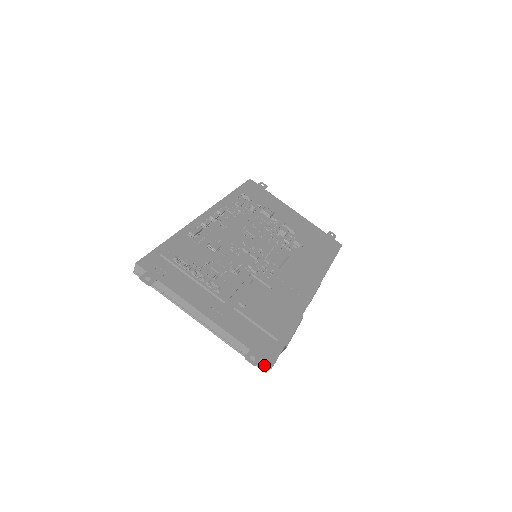
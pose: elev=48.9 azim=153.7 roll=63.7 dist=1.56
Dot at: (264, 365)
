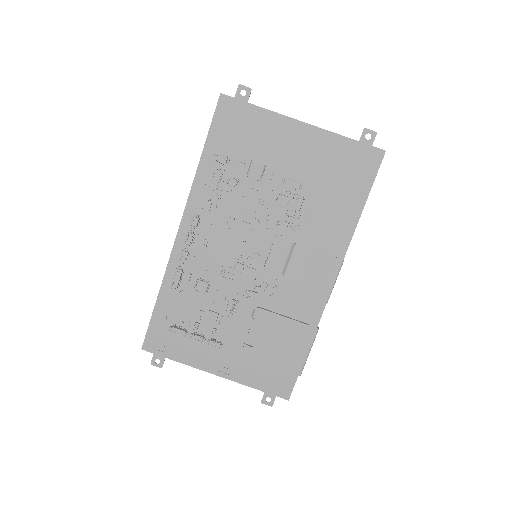
Dot at: (282, 395)
